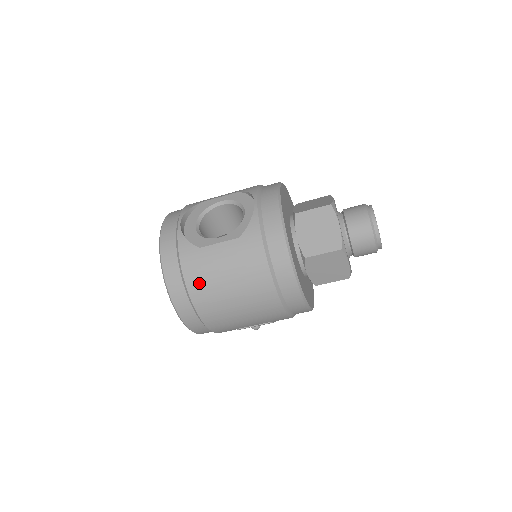
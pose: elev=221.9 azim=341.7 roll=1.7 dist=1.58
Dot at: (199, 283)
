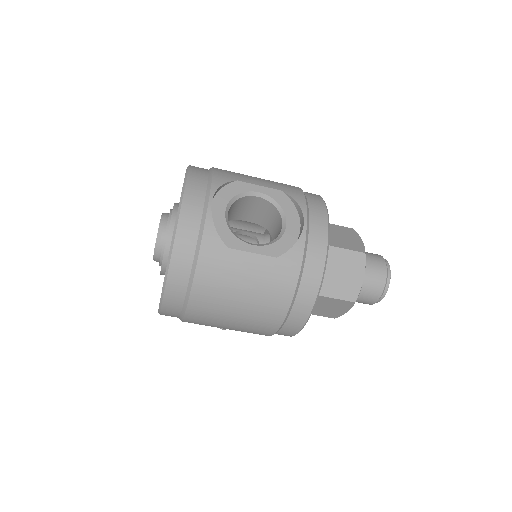
Dot at: (210, 285)
